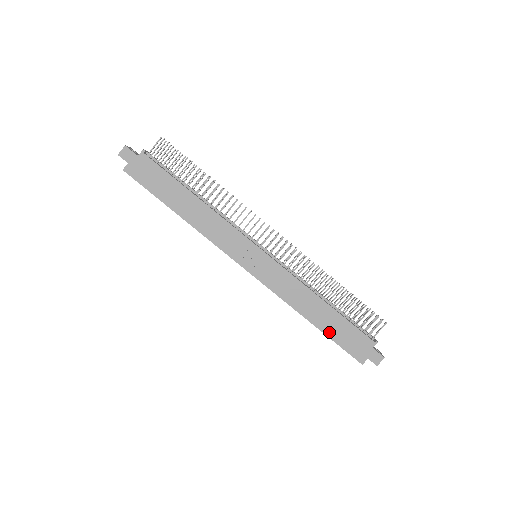
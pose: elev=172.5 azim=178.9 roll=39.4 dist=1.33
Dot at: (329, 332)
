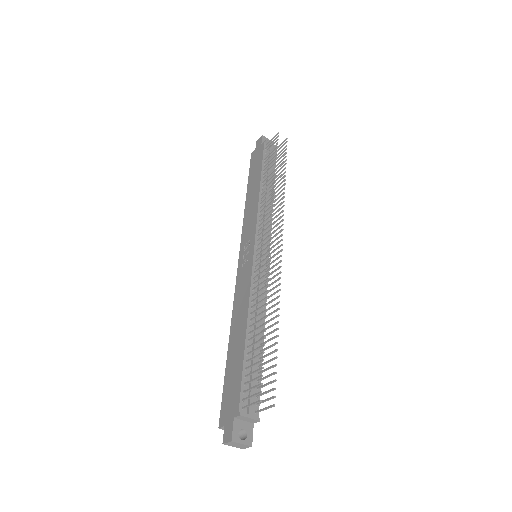
Dot at: (229, 364)
